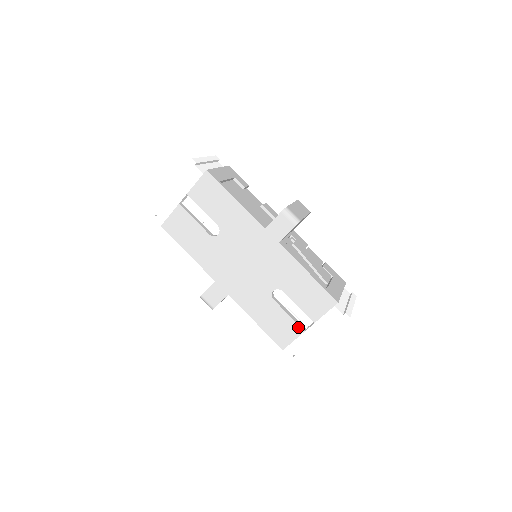
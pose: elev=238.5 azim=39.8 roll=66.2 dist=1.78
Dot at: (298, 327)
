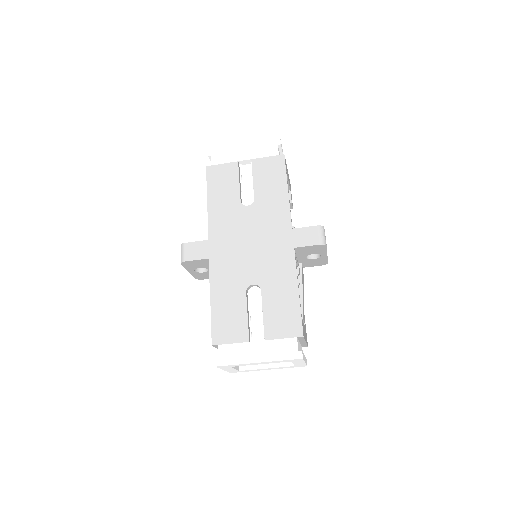
Dot at: (246, 333)
